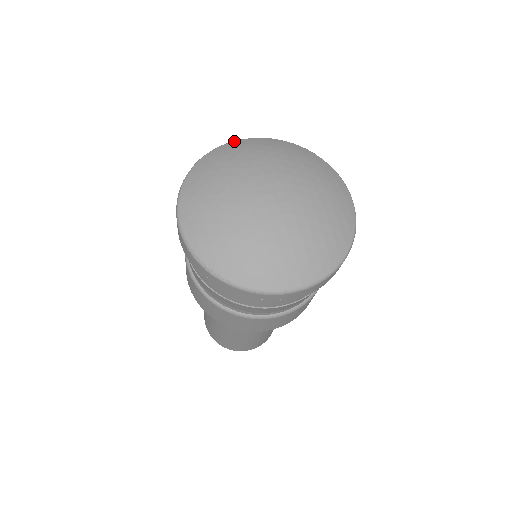
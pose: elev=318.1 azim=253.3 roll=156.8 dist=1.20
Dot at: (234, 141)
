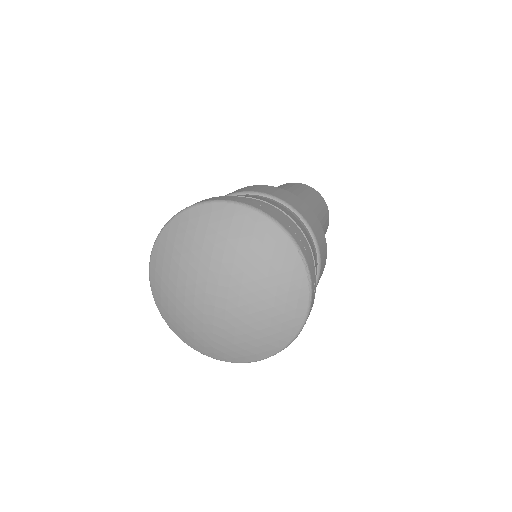
Dot at: (230, 204)
